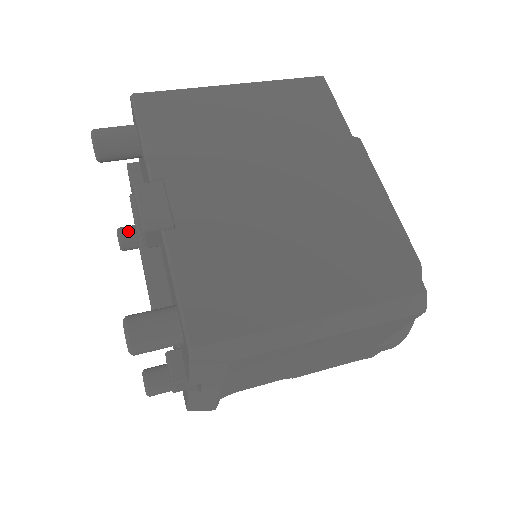
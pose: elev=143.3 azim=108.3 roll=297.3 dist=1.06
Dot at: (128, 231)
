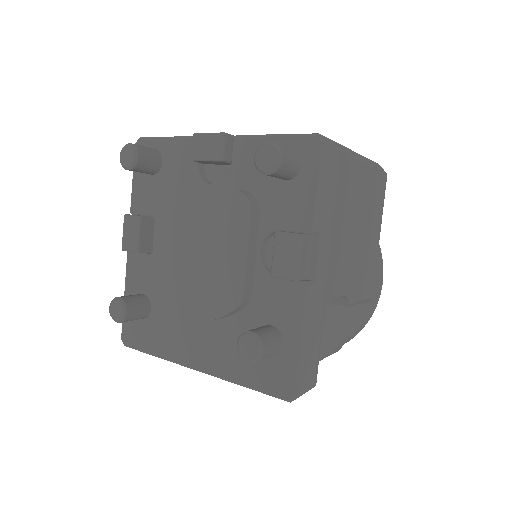
Dot at: (126, 296)
